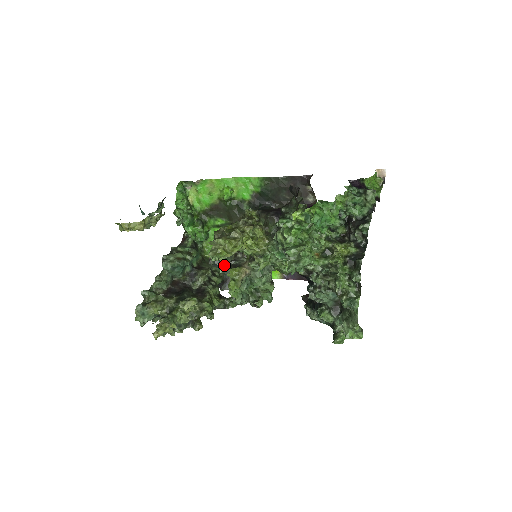
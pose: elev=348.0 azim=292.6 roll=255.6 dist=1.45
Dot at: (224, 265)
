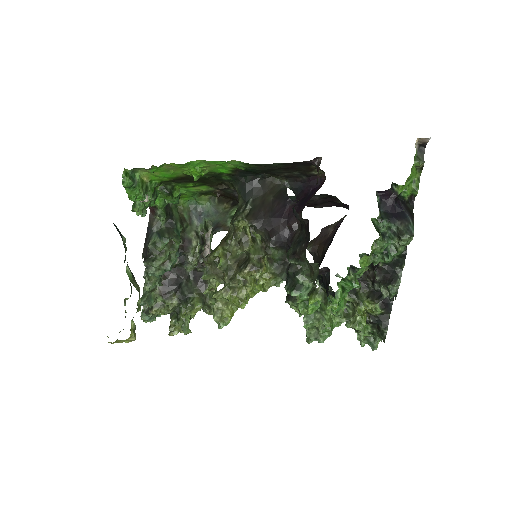
Dot at: (209, 214)
